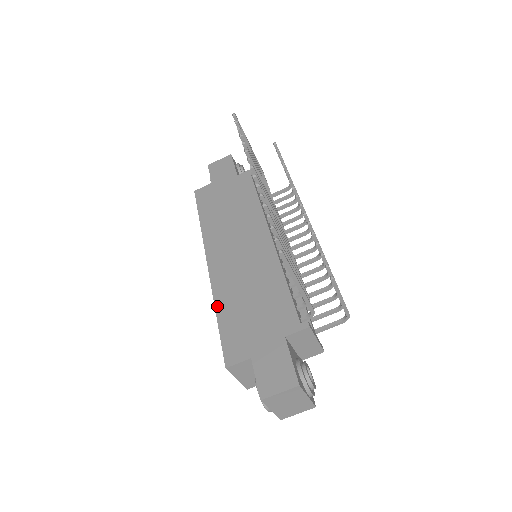
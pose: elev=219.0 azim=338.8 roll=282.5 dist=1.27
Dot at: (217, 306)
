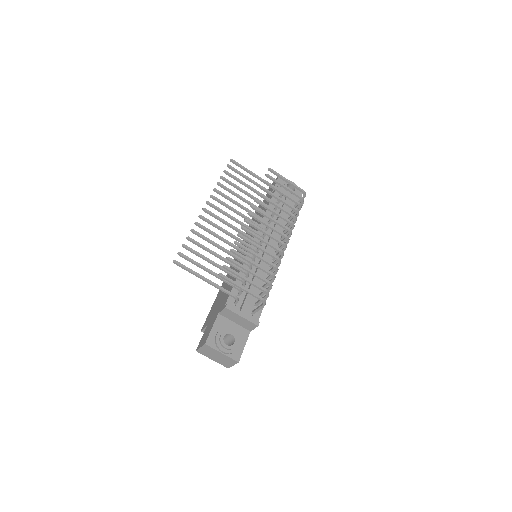
Dot at: (218, 292)
